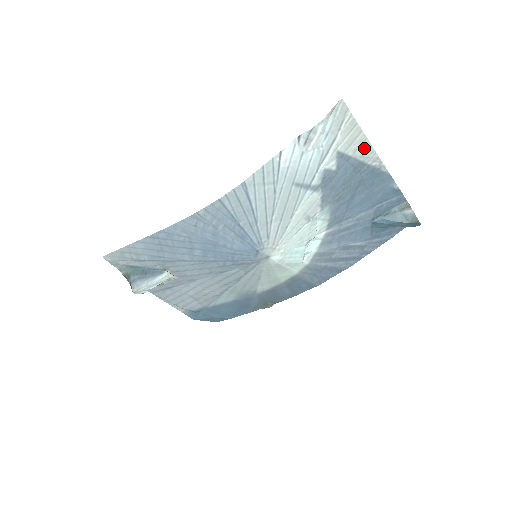
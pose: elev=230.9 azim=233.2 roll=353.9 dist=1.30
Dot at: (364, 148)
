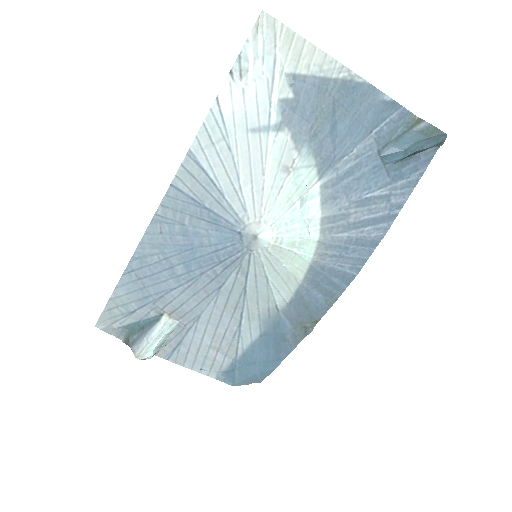
Dot at: (318, 60)
